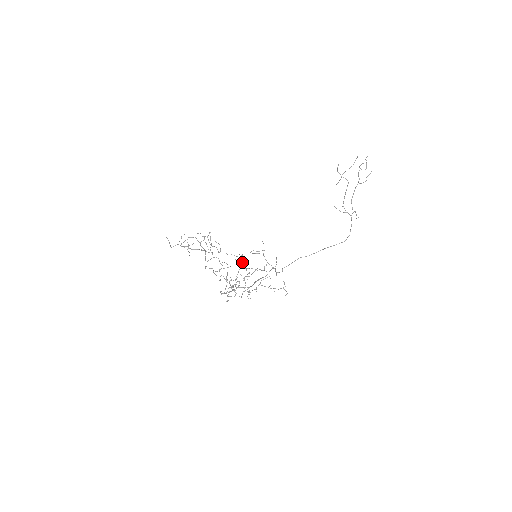
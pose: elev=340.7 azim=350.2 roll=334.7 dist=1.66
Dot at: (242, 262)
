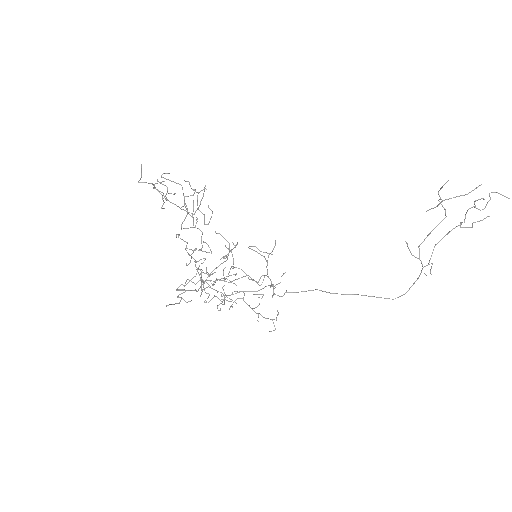
Dot at: (232, 254)
